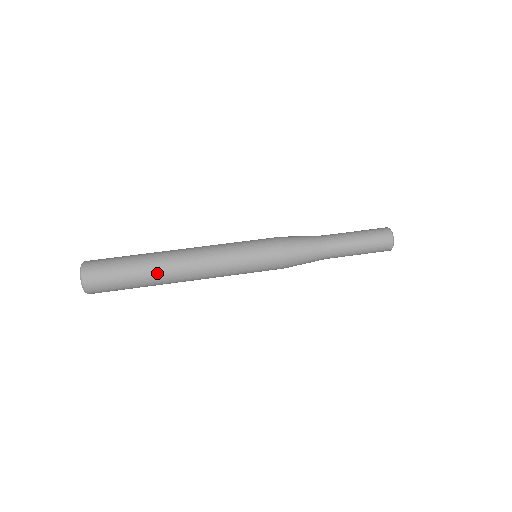
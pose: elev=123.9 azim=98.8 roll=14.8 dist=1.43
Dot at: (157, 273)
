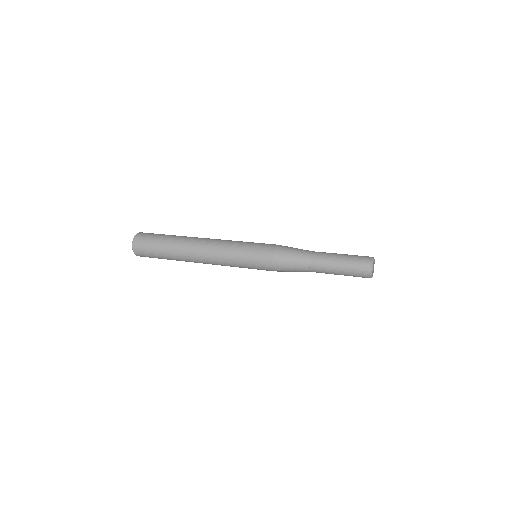
Dot at: (184, 237)
